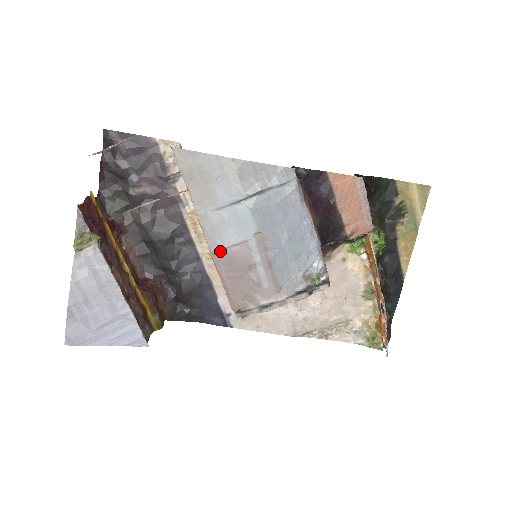
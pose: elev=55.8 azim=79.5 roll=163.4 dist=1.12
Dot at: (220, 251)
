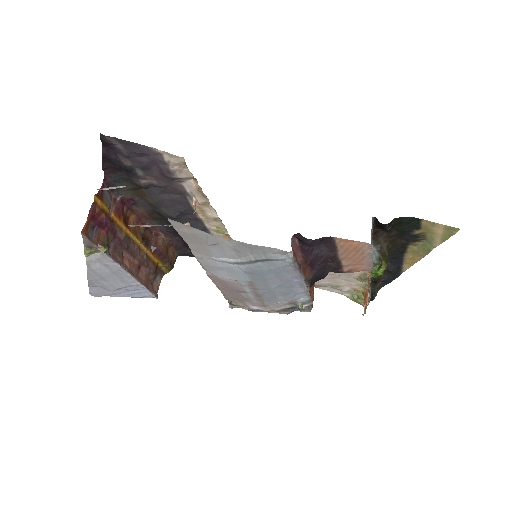
Dot at: (215, 276)
